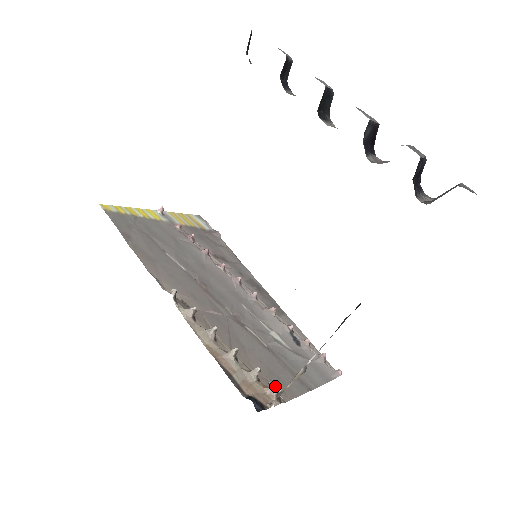
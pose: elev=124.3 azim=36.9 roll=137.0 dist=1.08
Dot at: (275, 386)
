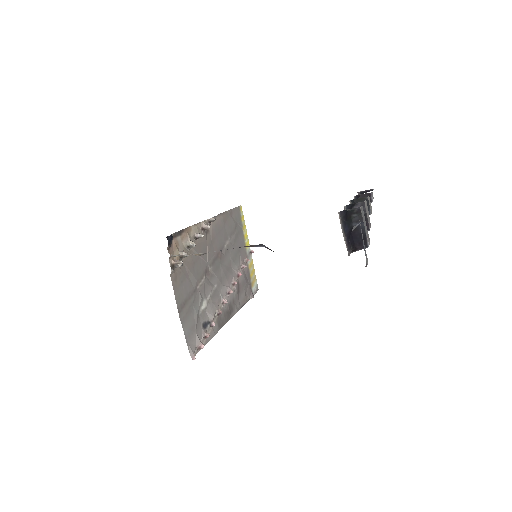
Dot at: (181, 261)
